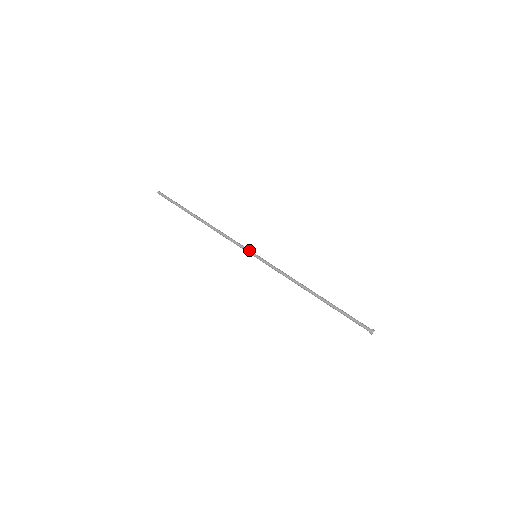
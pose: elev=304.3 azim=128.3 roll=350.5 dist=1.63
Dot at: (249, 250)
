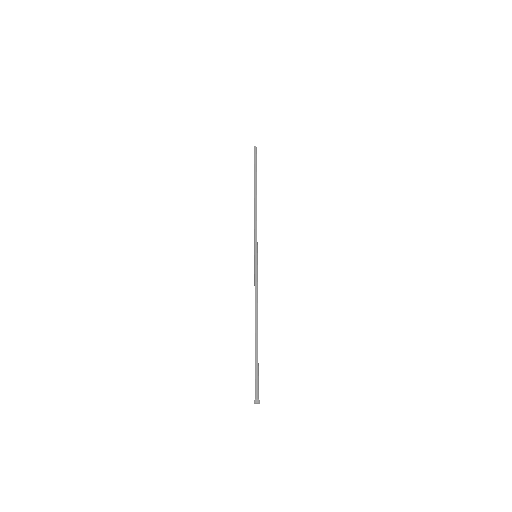
Dot at: (255, 247)
